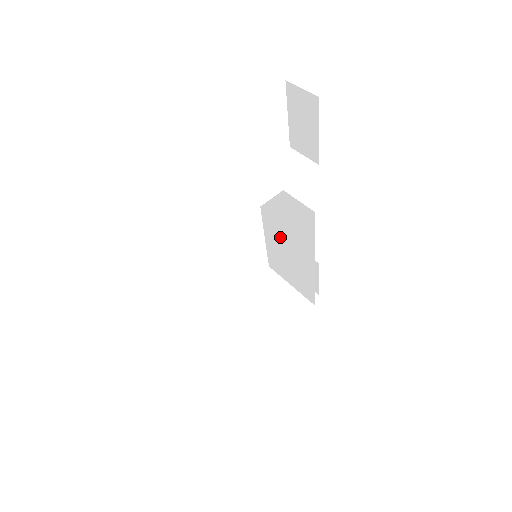
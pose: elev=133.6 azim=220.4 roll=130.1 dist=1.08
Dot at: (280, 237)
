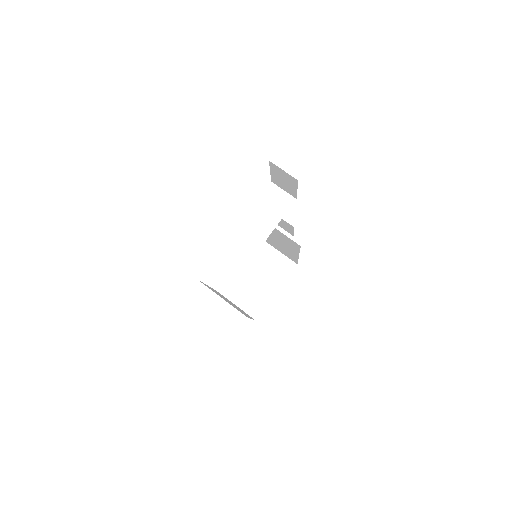
Dot at: (270, 235)
